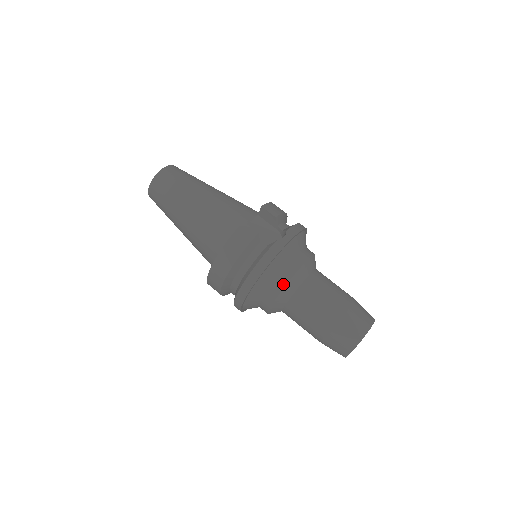
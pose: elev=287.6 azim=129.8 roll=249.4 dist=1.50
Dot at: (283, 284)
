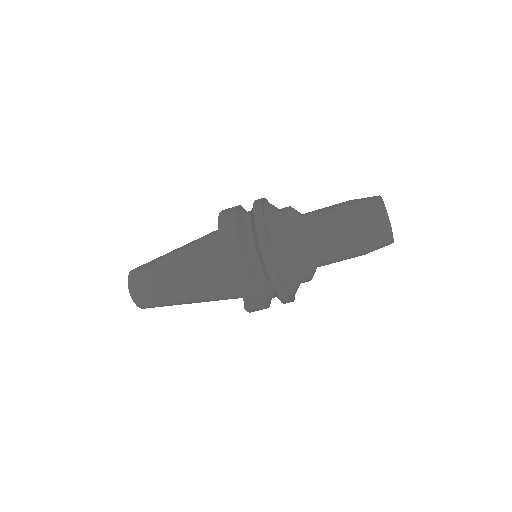
Dot at: occluded
